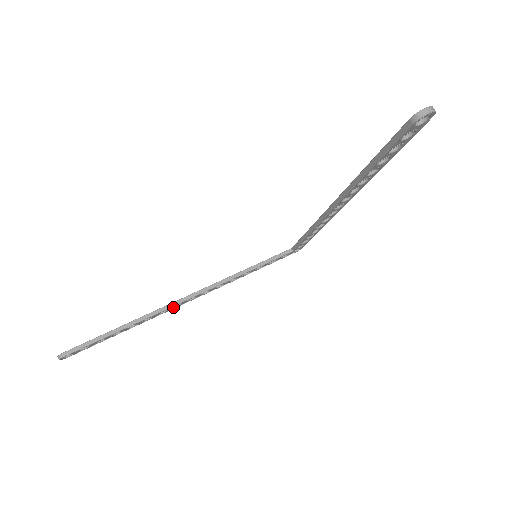
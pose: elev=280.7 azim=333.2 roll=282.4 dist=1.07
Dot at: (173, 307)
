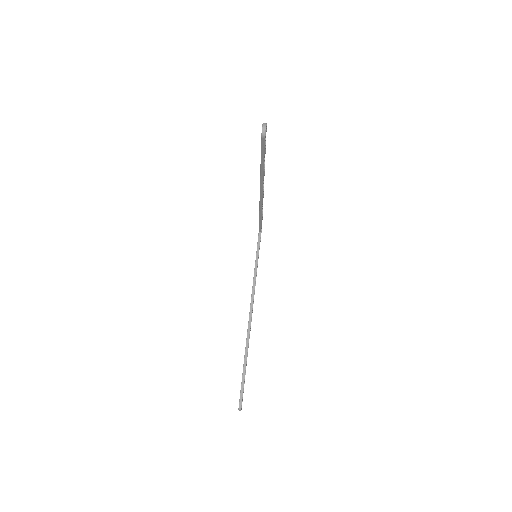
Dot at: occluded
